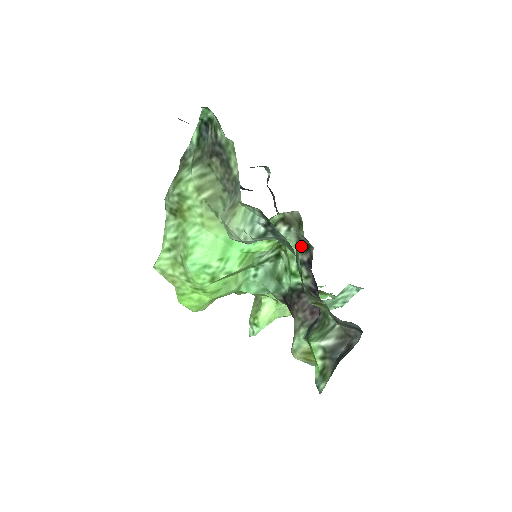
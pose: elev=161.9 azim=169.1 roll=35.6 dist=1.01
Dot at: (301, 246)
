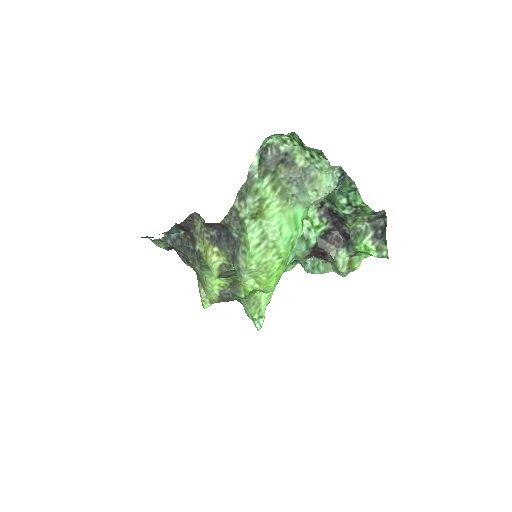
Dot at: (317, 207)
